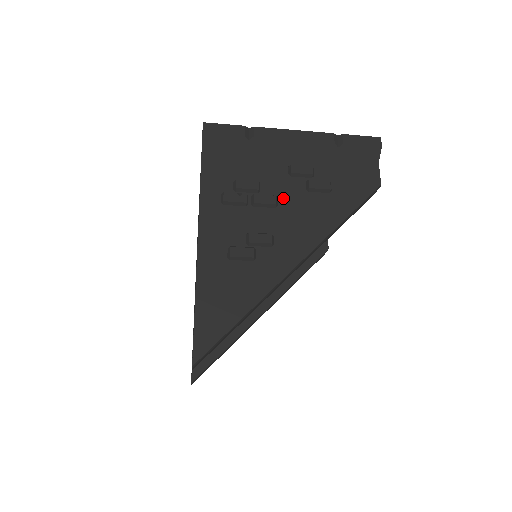
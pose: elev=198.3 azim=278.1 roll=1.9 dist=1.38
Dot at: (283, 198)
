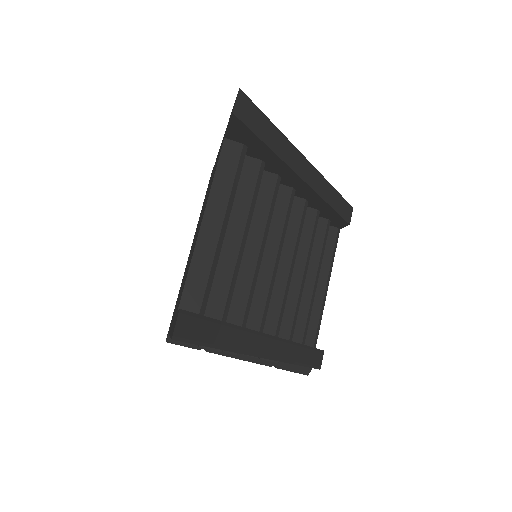
Dot at: occluded
